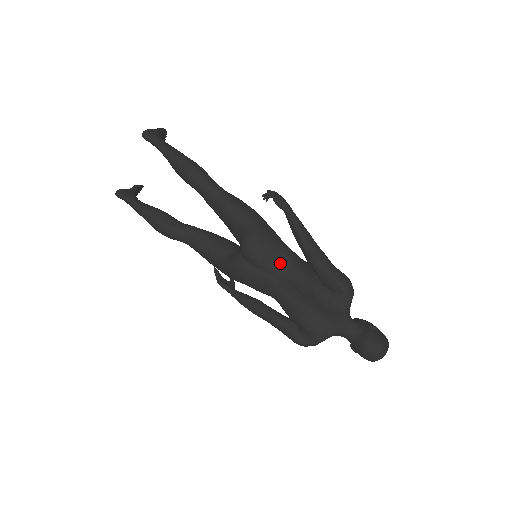
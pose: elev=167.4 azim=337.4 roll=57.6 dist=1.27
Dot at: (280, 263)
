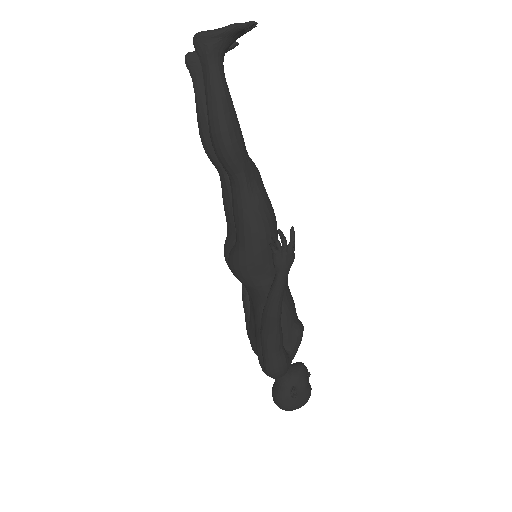
Dot at: (253, 294)
